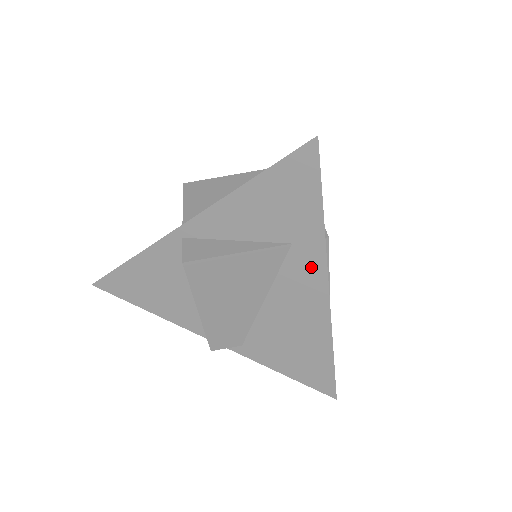
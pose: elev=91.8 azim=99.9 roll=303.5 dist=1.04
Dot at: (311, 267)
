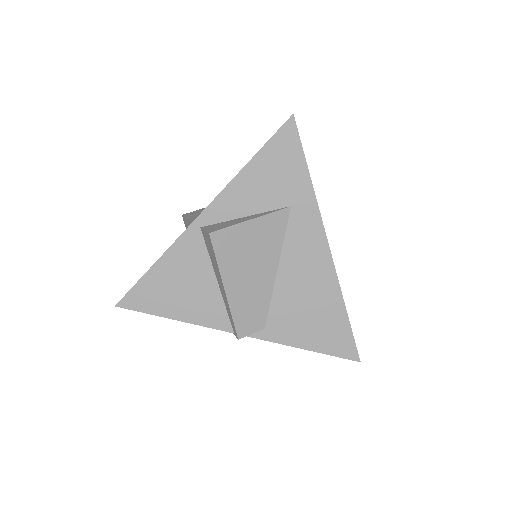
Dot at: (309, 224)
